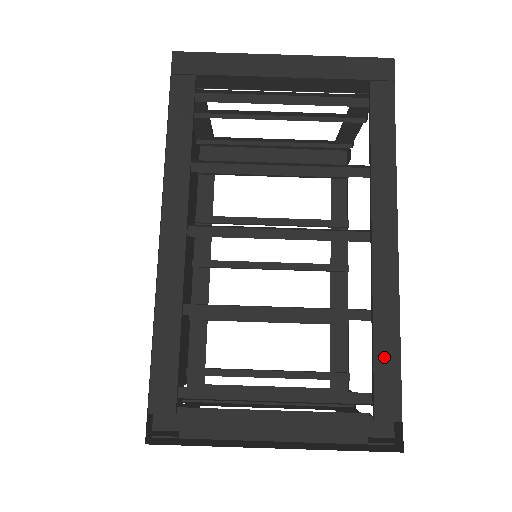
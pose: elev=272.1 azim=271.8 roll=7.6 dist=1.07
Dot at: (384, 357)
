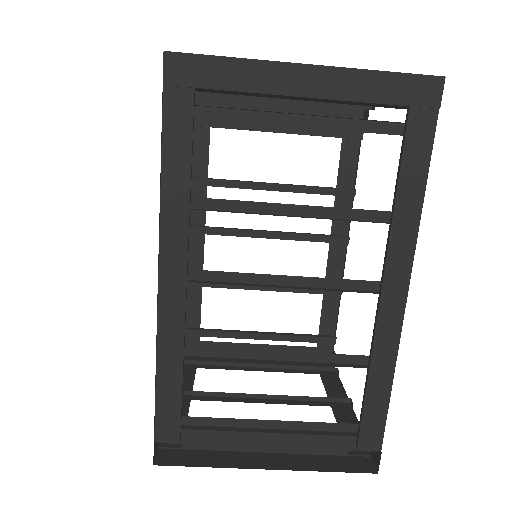
Dot at: (374, 401)
